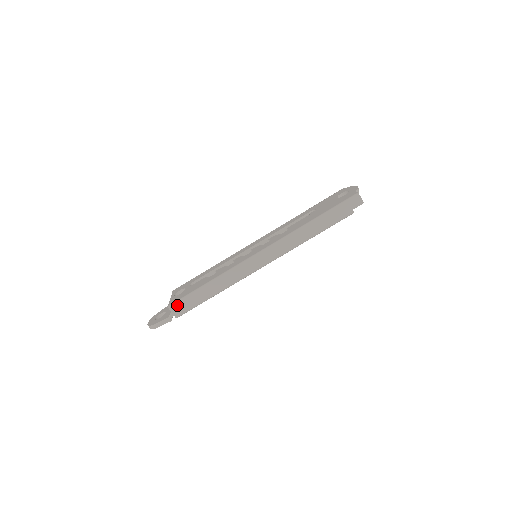
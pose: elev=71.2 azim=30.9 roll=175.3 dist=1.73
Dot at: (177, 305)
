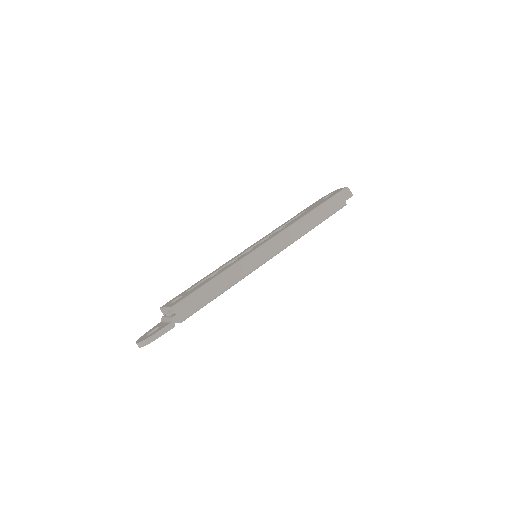
Dot at: (183, 304)
